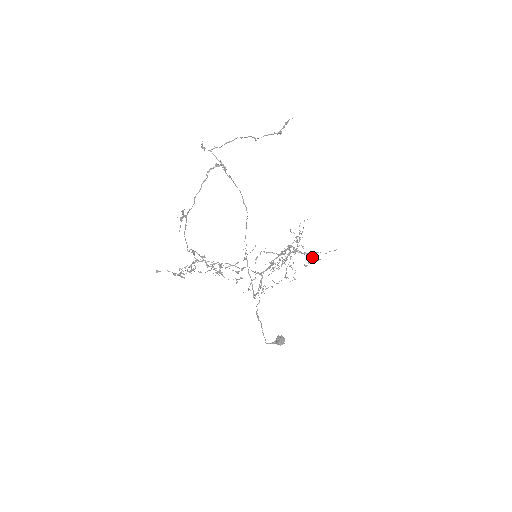
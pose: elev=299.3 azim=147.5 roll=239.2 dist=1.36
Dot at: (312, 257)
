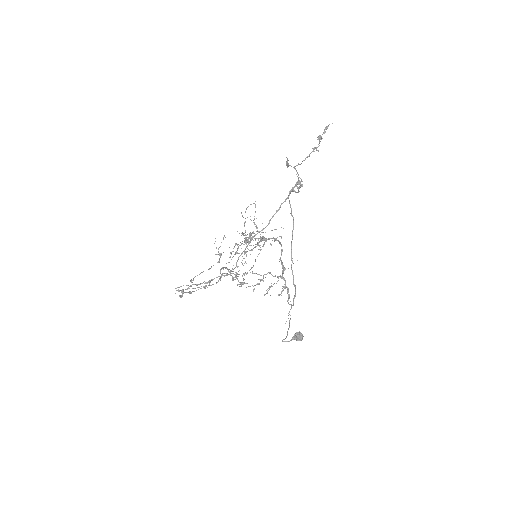
Dot at: occluded
